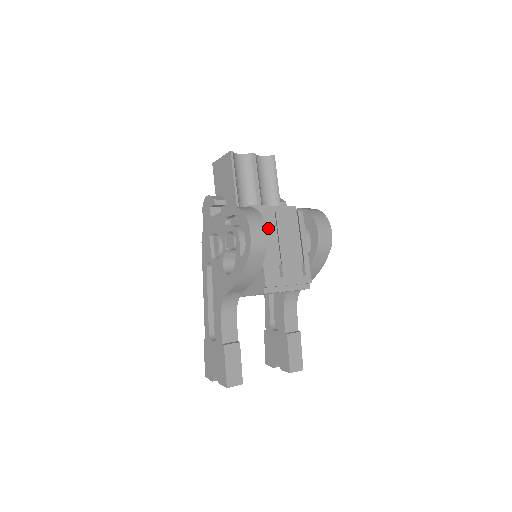
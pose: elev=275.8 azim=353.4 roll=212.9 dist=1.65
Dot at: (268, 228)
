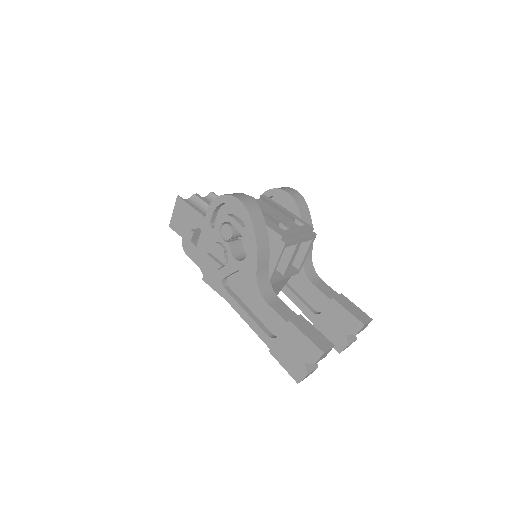
Dot at: occluded
